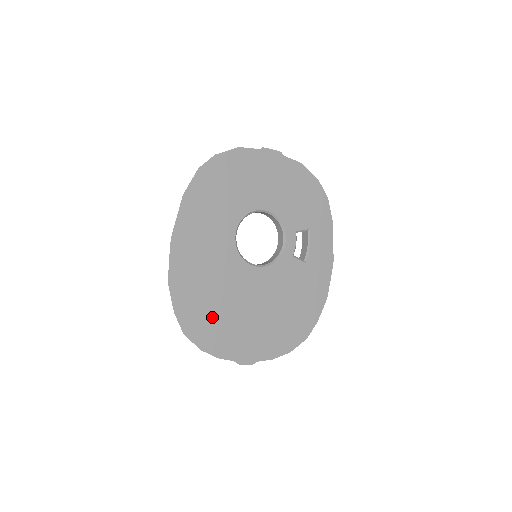
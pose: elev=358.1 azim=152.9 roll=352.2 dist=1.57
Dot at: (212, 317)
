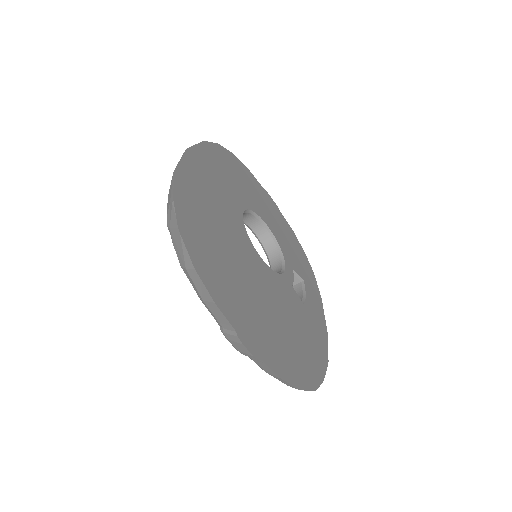
Dot at: (214, 250)
